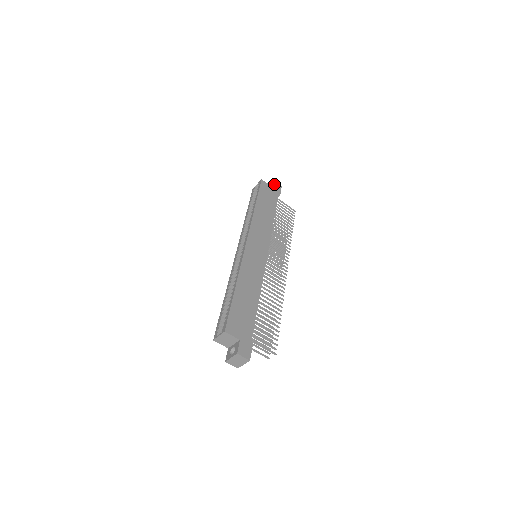
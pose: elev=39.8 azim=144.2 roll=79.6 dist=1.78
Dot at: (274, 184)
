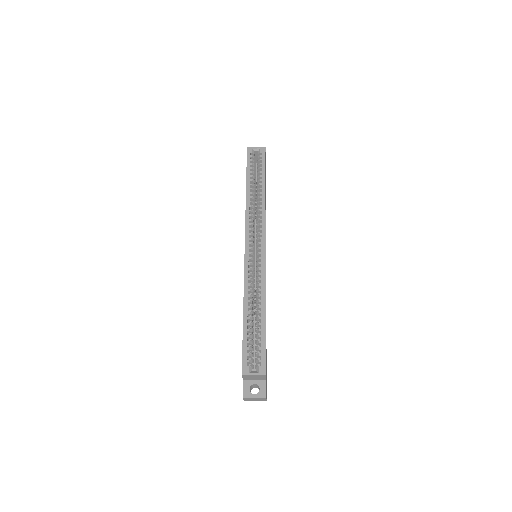
Dot at: occluded
